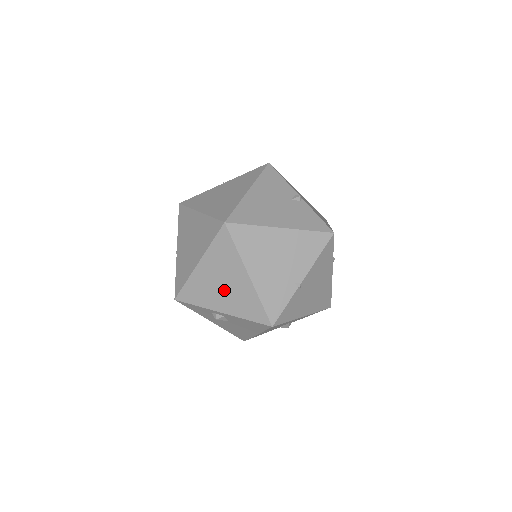
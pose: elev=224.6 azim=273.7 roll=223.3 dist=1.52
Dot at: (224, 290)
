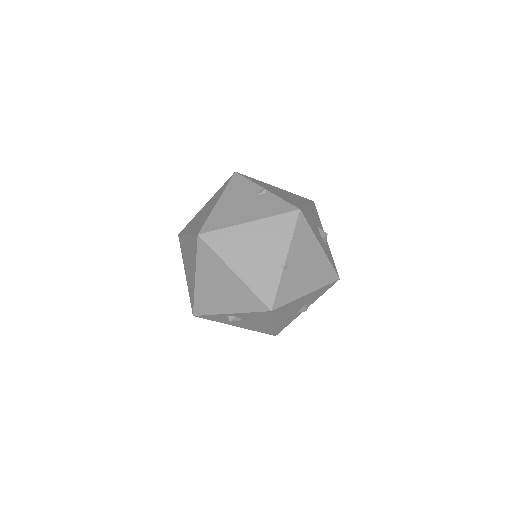
Dot at: (223, 293)
